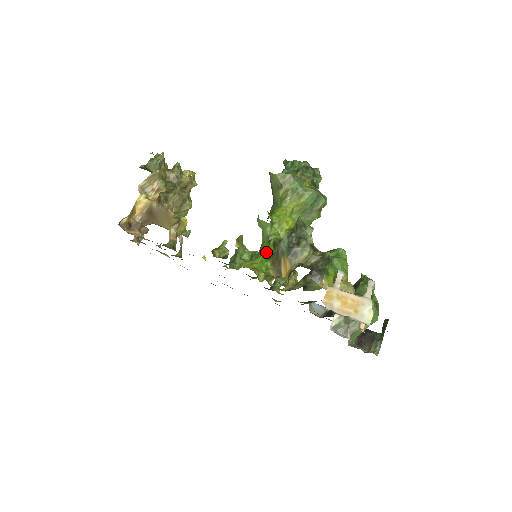
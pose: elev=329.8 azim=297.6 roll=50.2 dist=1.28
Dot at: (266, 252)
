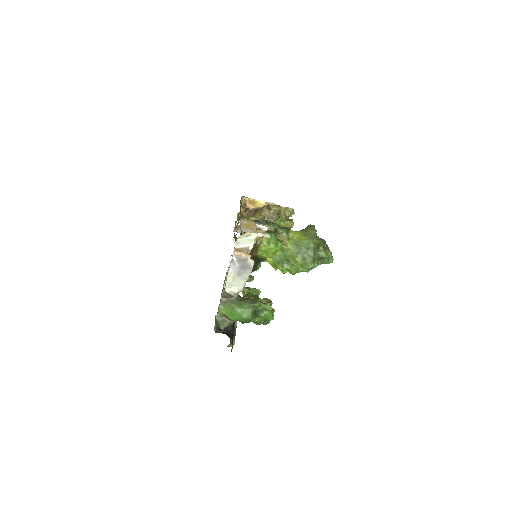
Dot at: occluded
